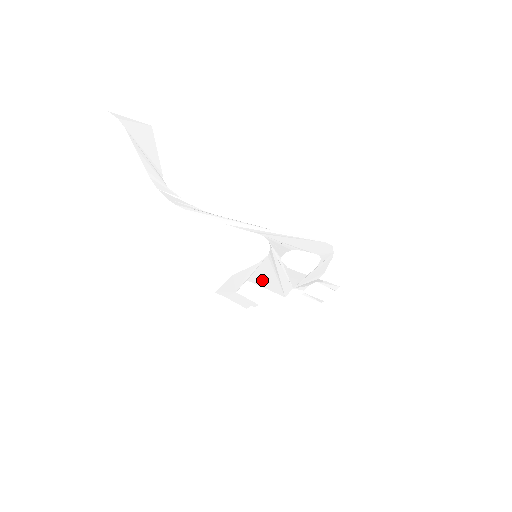
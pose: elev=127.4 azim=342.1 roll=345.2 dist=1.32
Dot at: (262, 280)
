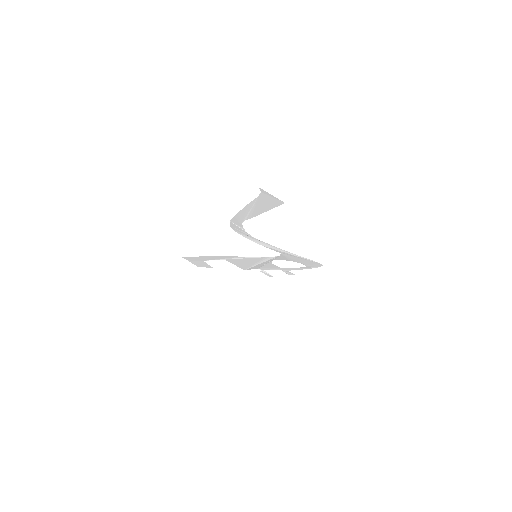
Dot at: (239, 262)
